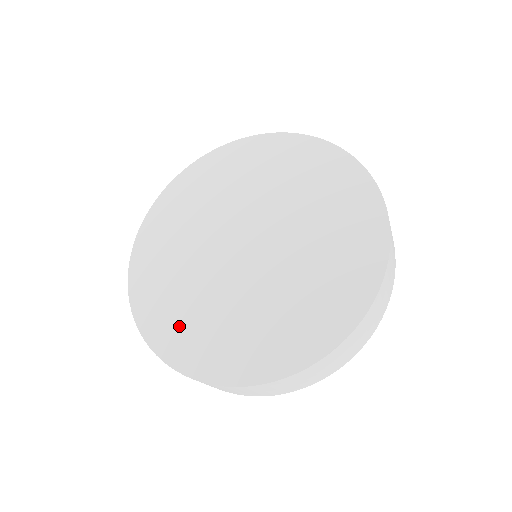
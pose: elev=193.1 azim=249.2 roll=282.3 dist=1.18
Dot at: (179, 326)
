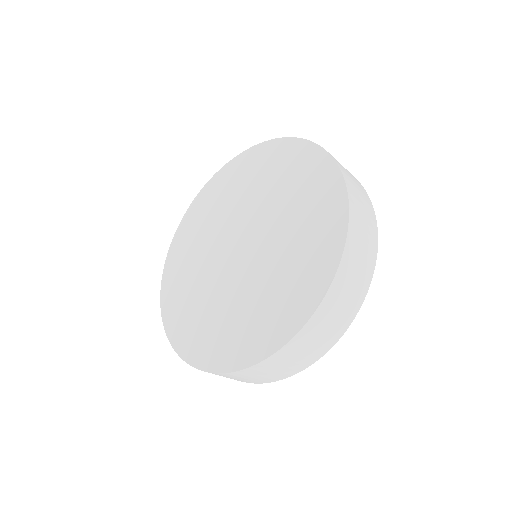
Dot at: (191, 326)
